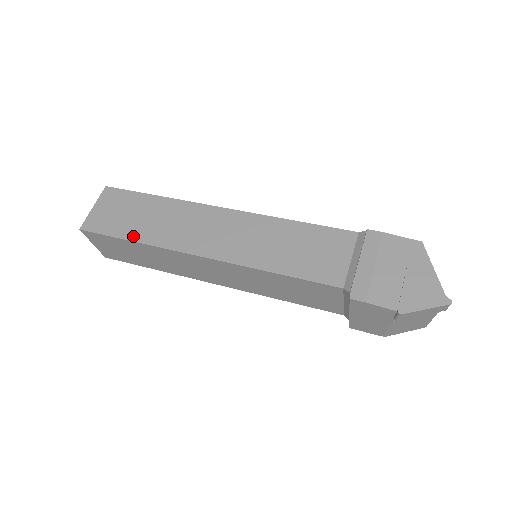
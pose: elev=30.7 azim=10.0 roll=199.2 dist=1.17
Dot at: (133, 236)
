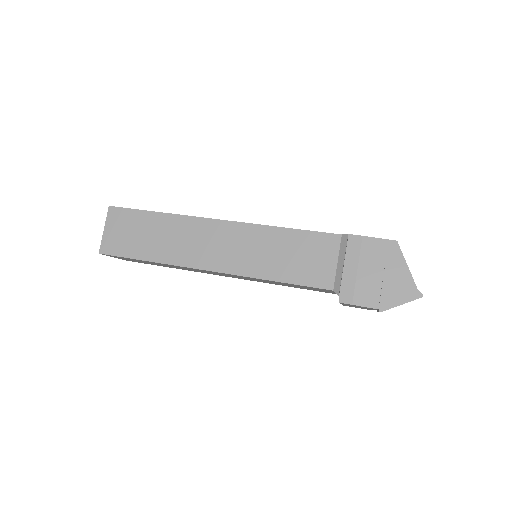
Dot at: (147, 256)
